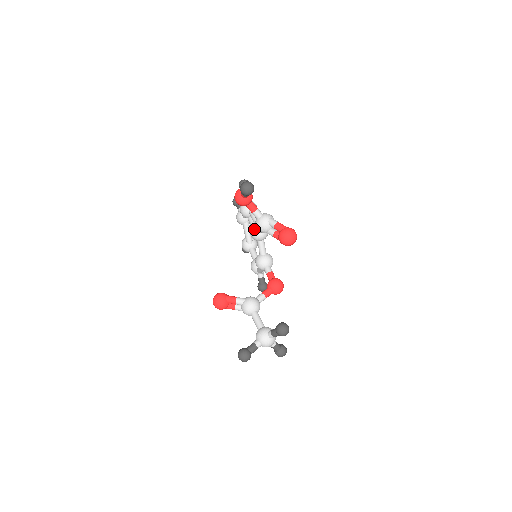
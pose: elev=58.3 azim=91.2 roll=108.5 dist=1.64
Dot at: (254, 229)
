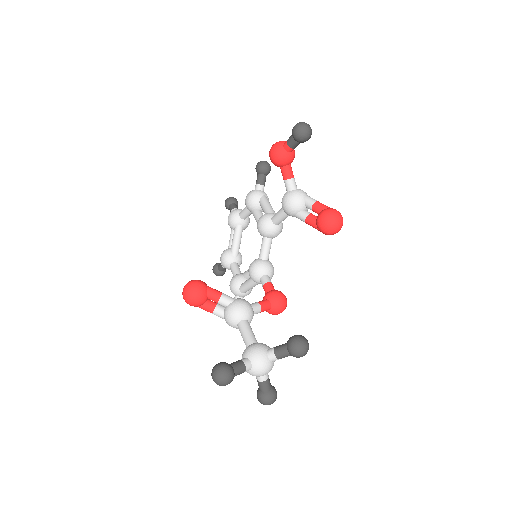
Dot at: (267, 216)
